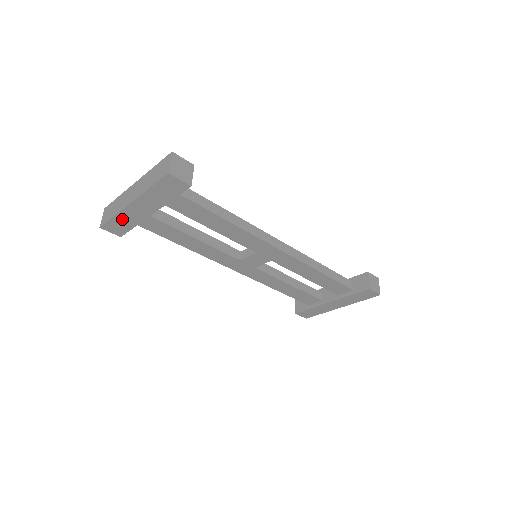
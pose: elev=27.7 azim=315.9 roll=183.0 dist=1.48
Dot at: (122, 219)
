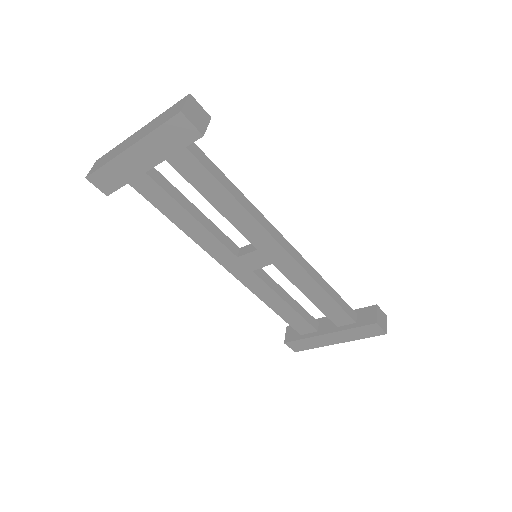
Dot at: (114, 170)
